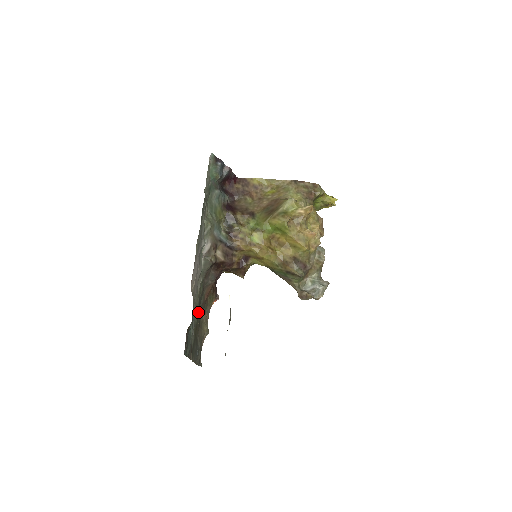
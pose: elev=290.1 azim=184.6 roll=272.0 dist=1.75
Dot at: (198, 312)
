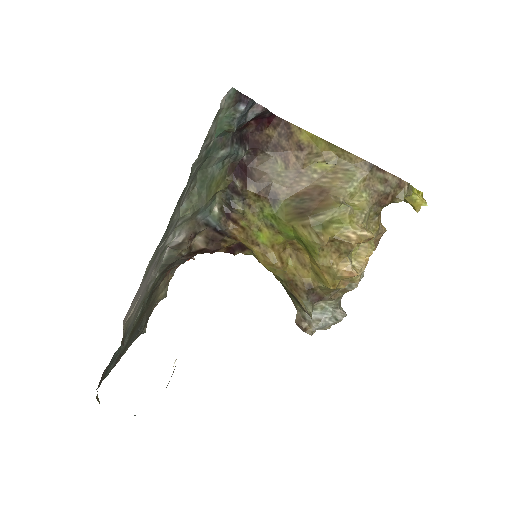
Dot at: (147, 301)
